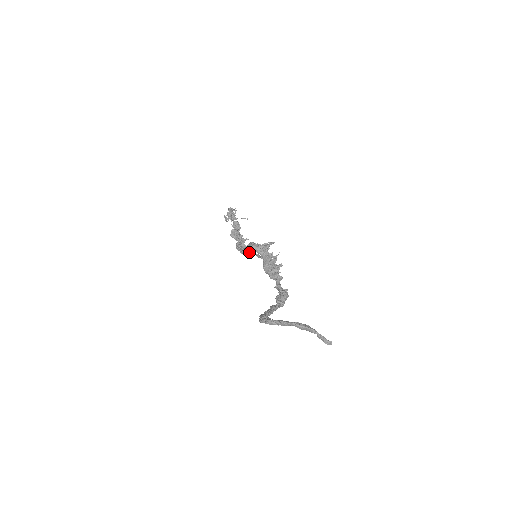
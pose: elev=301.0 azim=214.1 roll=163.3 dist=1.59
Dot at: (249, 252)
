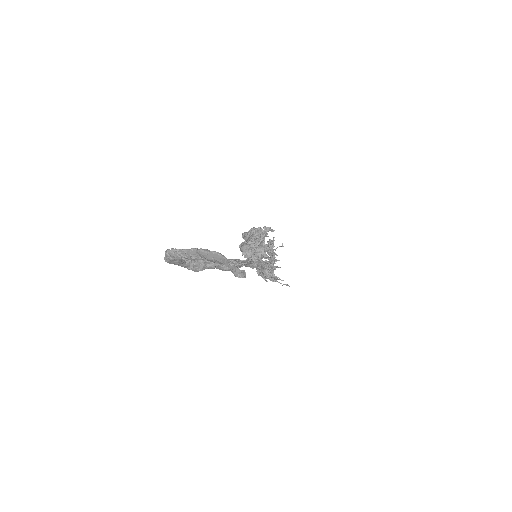
Dot at: occluded
